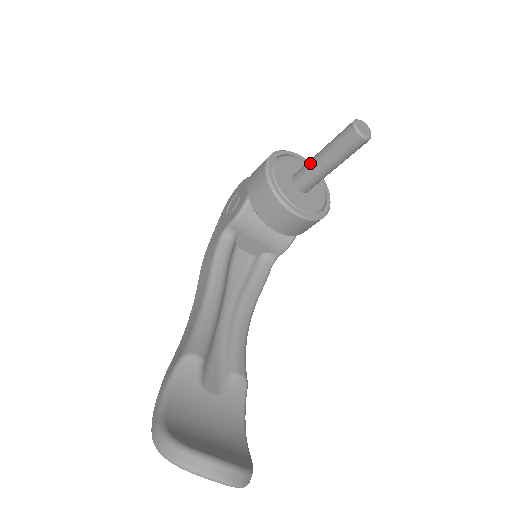
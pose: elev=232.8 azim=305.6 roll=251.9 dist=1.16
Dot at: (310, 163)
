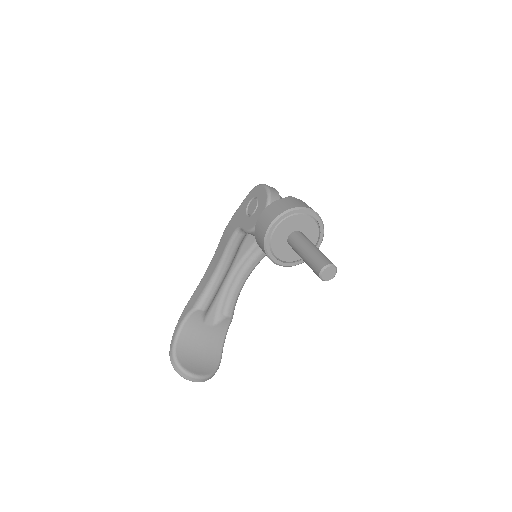
Dot at: (297, 248)
